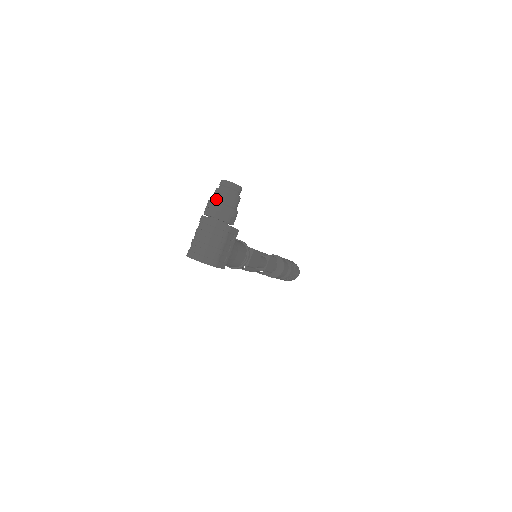
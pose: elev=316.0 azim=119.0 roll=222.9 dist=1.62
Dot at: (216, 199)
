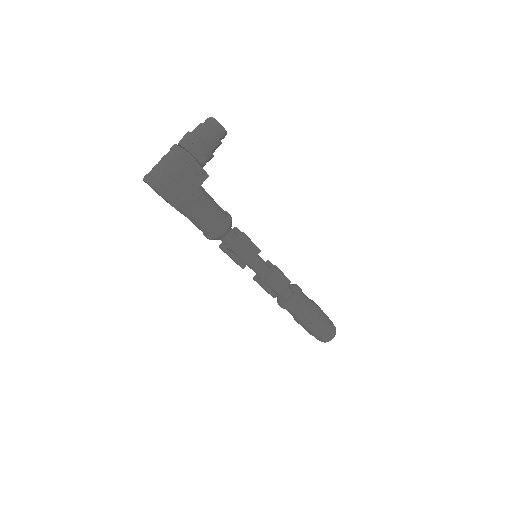
Dot at: (192, 131)
